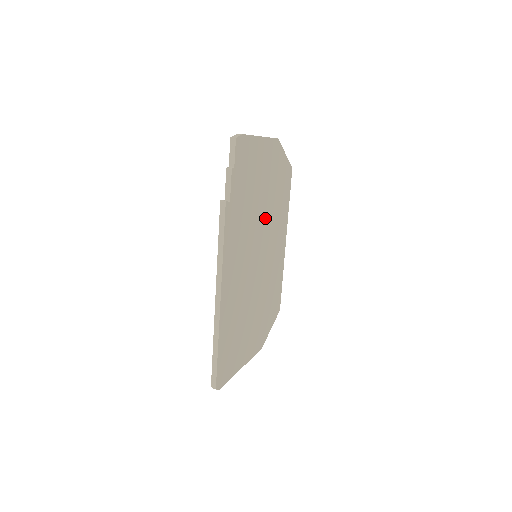
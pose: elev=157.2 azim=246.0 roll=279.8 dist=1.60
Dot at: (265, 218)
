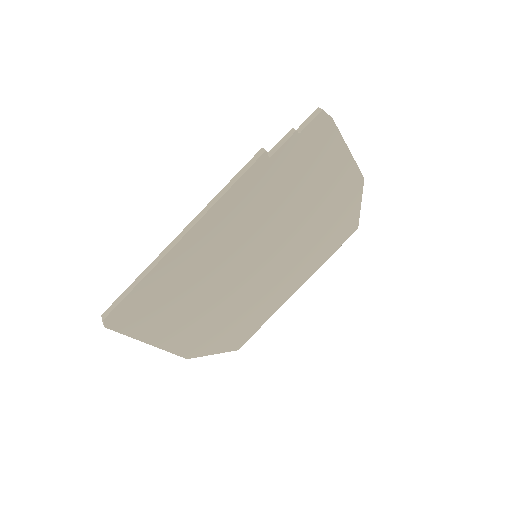
Dot at: (294, 232)
